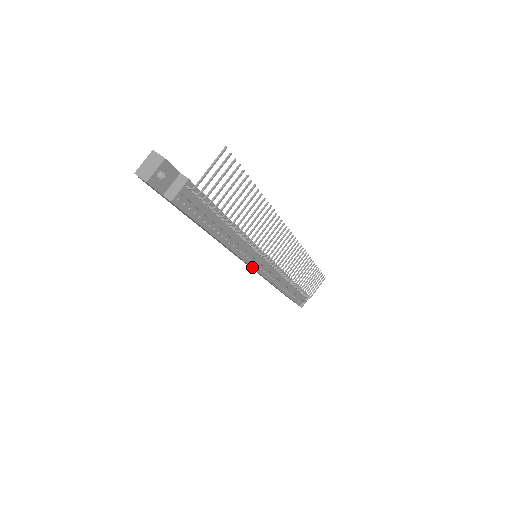
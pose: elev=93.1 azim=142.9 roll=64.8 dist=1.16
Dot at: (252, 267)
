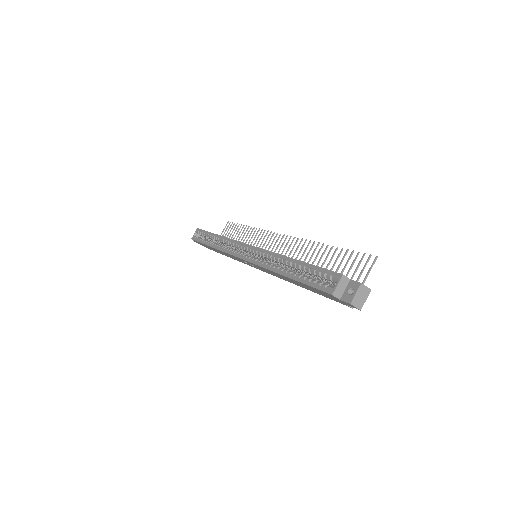
Dot at: (264, 271)
